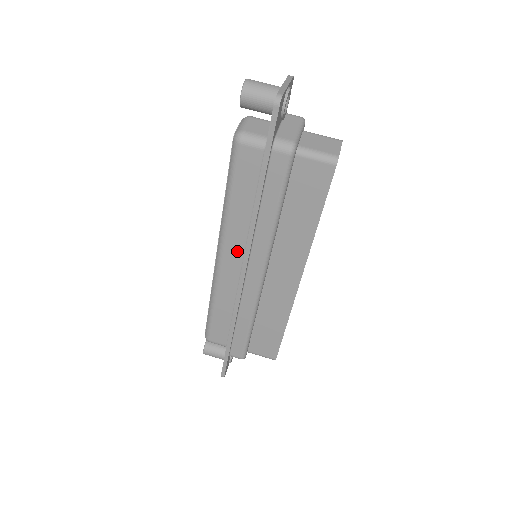
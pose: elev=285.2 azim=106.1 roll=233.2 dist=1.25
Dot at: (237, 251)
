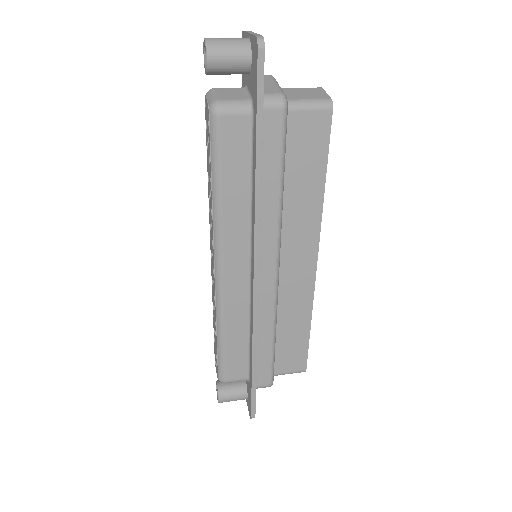
Dot at: (240, 253)
